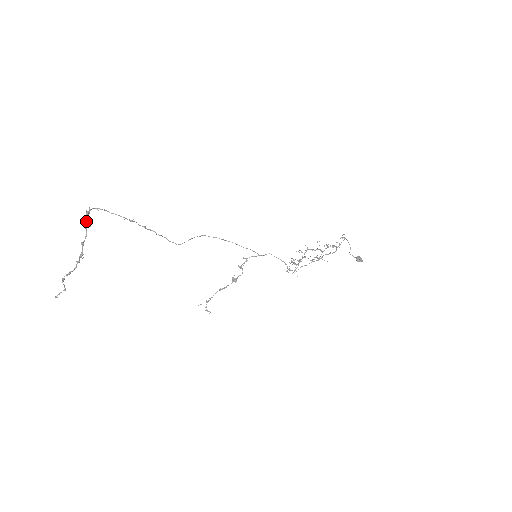
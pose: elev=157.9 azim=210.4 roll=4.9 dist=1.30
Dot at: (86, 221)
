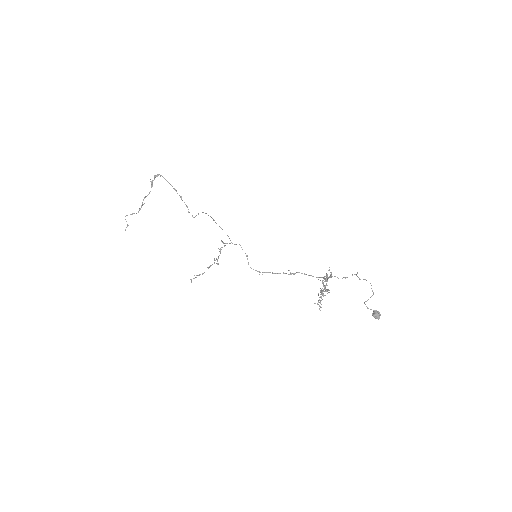
Dot at: (152, 182)
